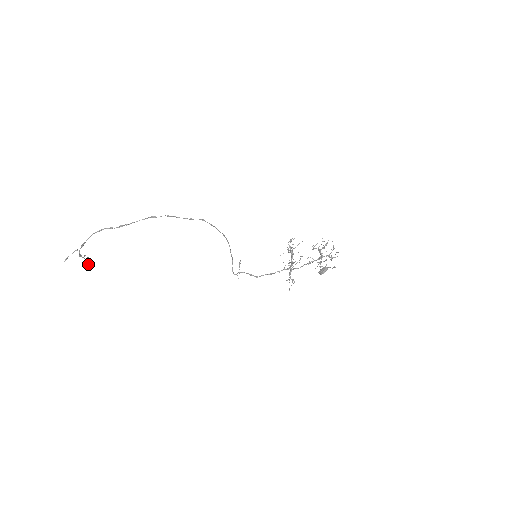
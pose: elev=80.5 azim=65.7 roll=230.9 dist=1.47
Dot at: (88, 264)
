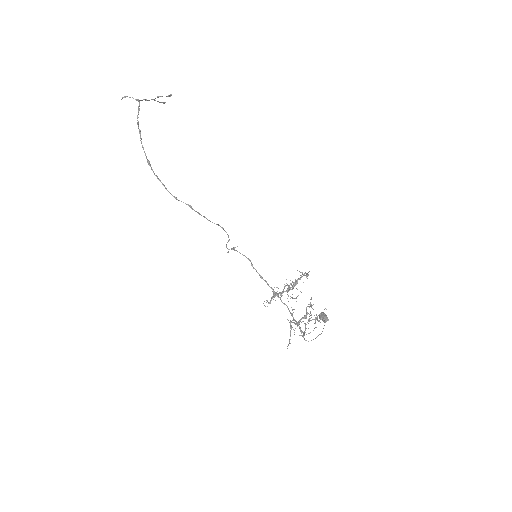
Dot at: (163, 103)
